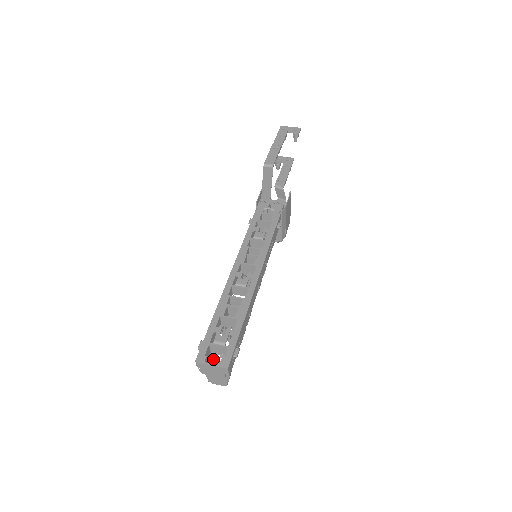
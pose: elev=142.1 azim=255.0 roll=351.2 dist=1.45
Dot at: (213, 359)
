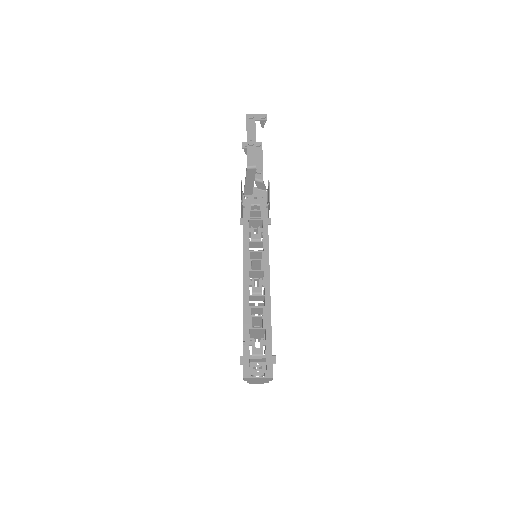
Dot at: occluded
